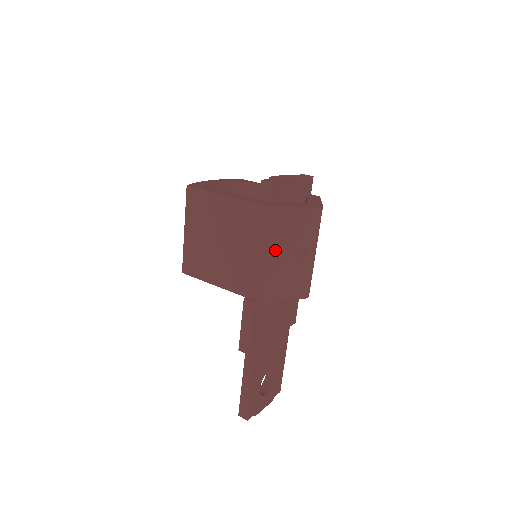
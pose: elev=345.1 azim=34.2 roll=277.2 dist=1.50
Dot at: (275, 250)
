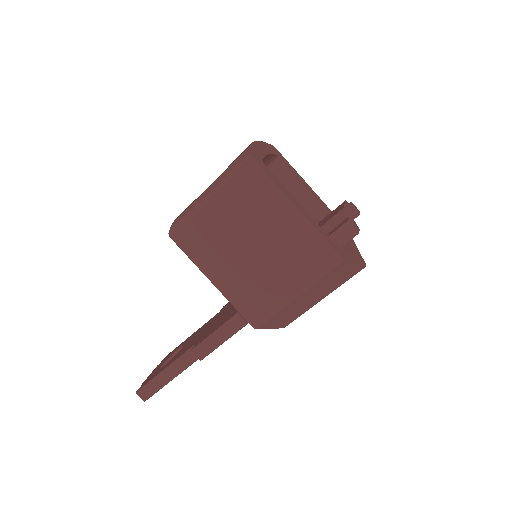
Dot at: (308, 292)
